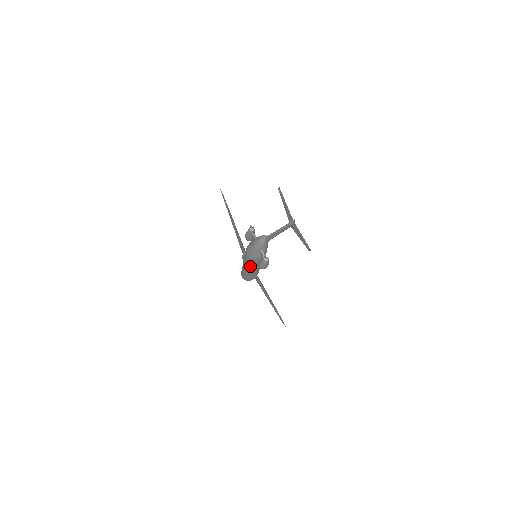
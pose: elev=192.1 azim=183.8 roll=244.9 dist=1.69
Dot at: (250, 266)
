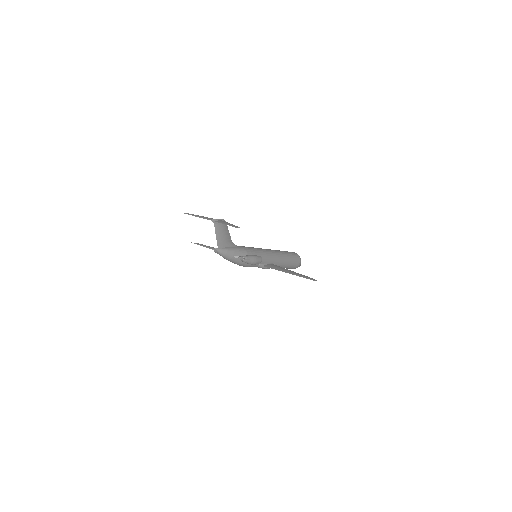
Dot at: (259, 267)
